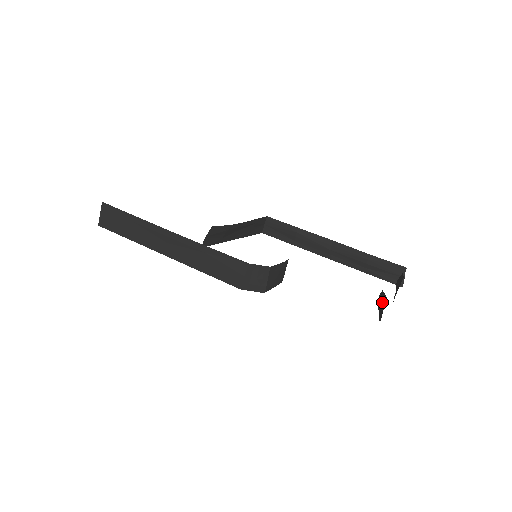
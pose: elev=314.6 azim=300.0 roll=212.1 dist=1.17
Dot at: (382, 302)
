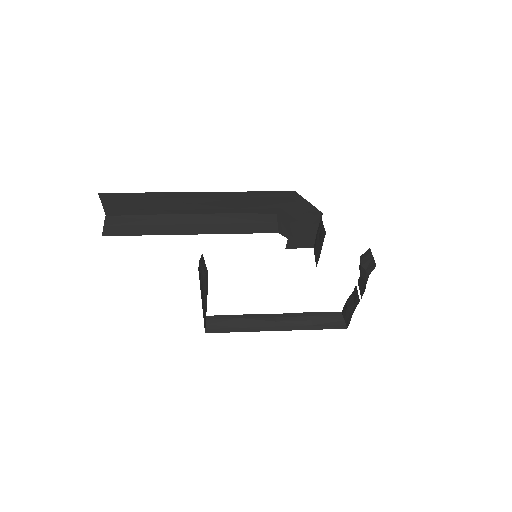
Dot at: (368, 255)
